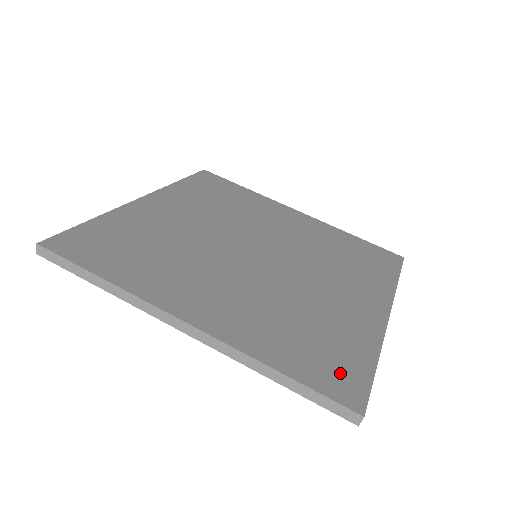
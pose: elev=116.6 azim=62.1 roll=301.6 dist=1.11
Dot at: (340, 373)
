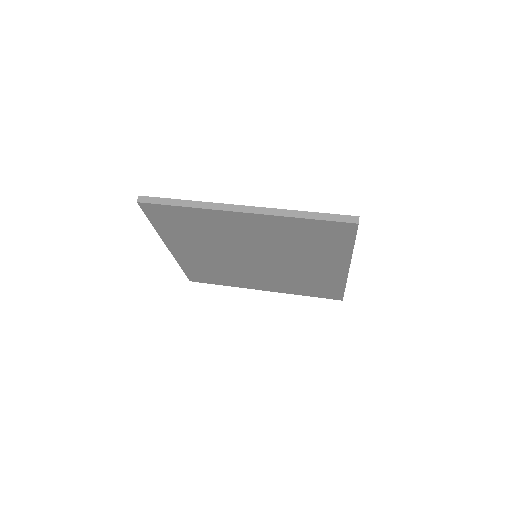
Dot at: occluded
